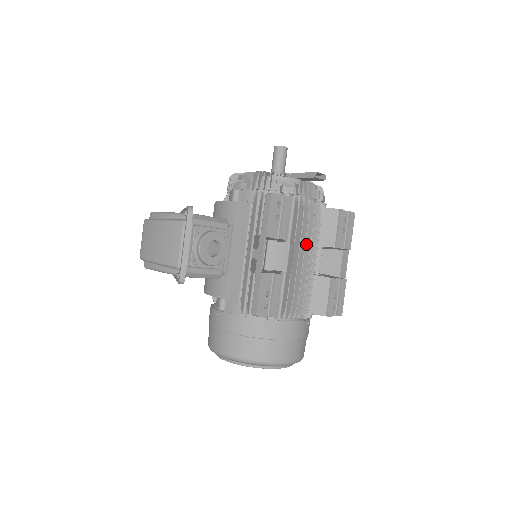
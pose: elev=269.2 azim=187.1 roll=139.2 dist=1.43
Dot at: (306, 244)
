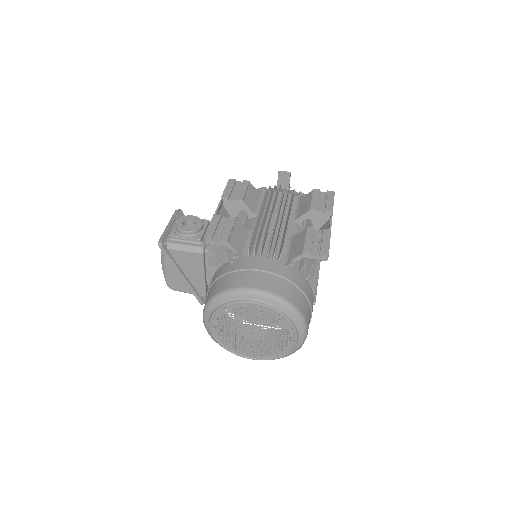
Dot at: occluded
